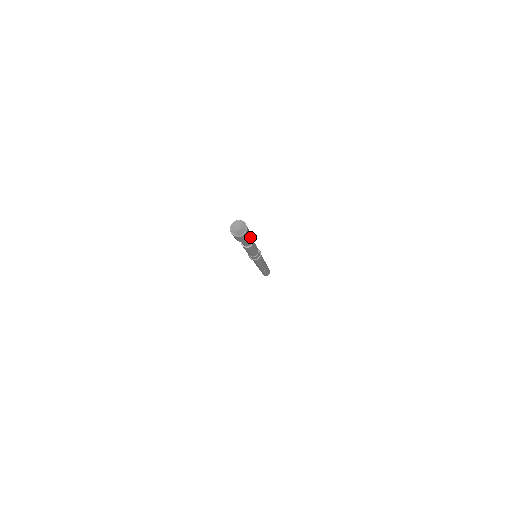
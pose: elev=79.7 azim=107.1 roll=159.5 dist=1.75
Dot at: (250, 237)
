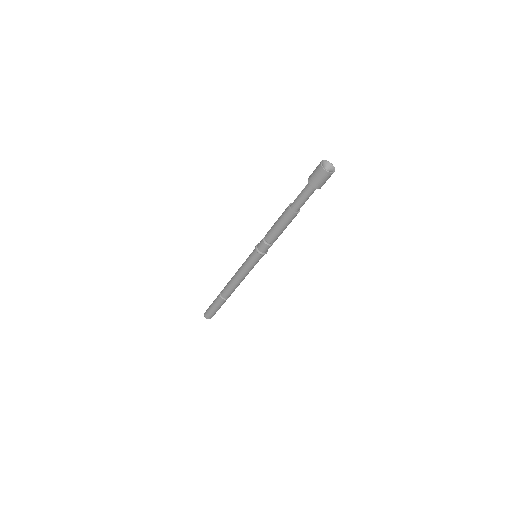
Dot at: occluded
